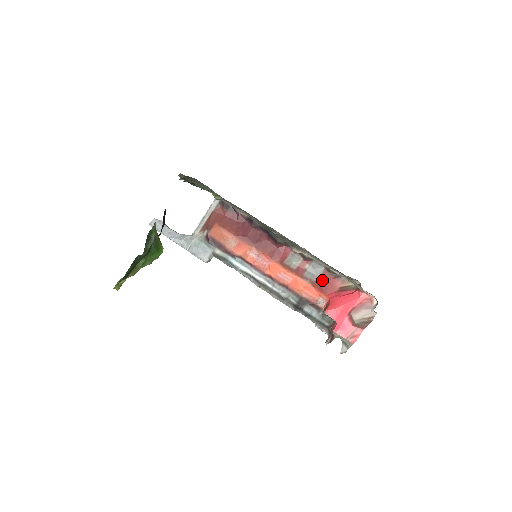
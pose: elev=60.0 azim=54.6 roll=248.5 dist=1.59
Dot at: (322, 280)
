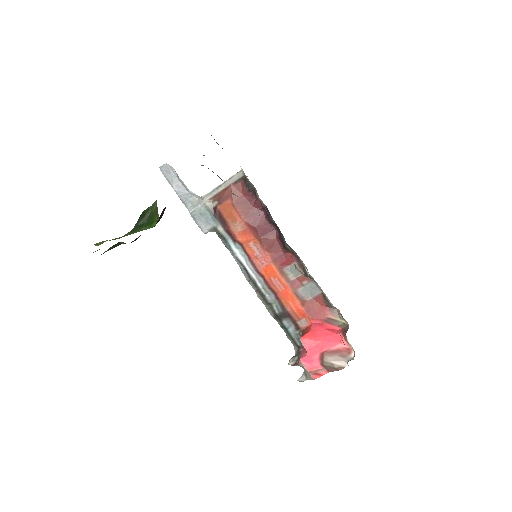
Dot at: (313, 302)
